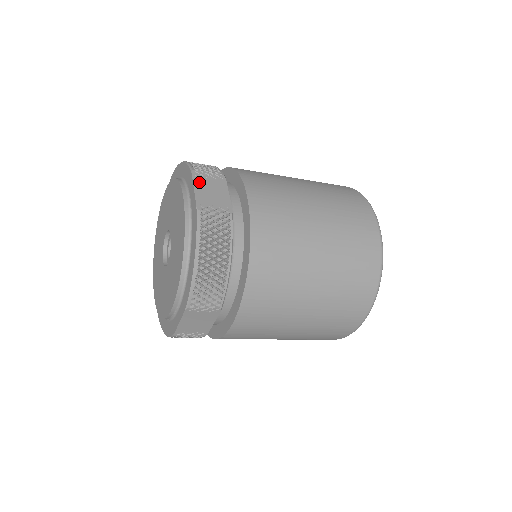
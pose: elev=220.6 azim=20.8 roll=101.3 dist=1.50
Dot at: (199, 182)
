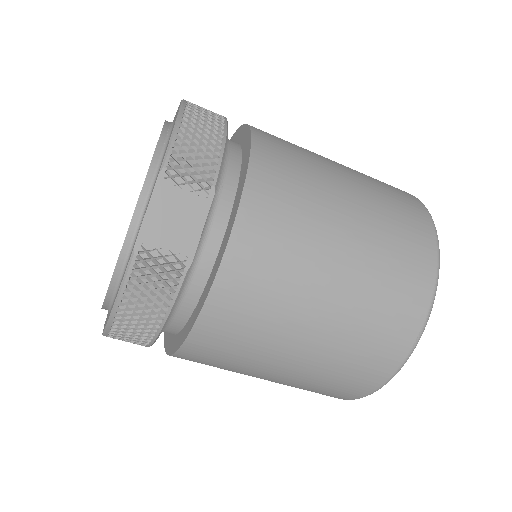
Dot at: (162, 196)
